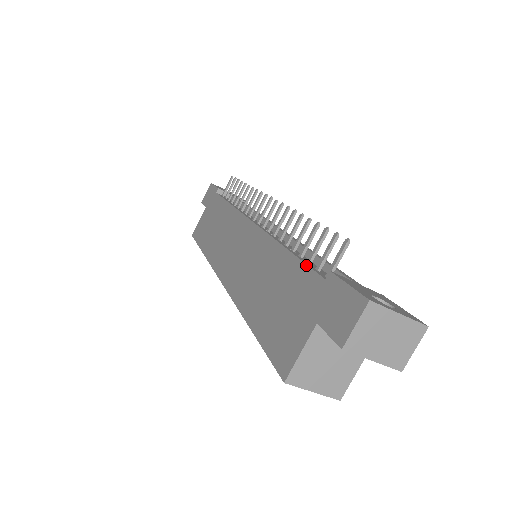
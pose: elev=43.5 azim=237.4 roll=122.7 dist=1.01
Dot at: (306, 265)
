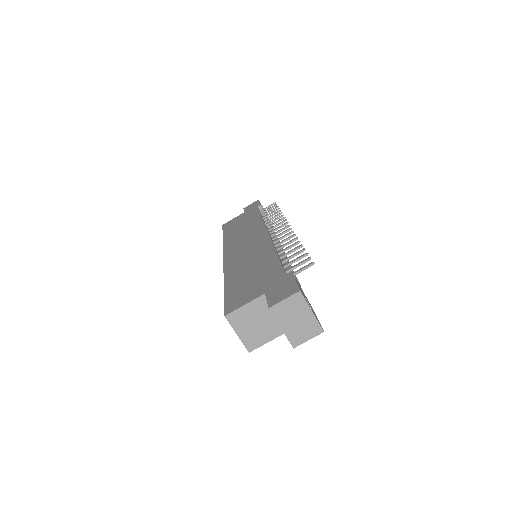
Dot at: (281, 265)
